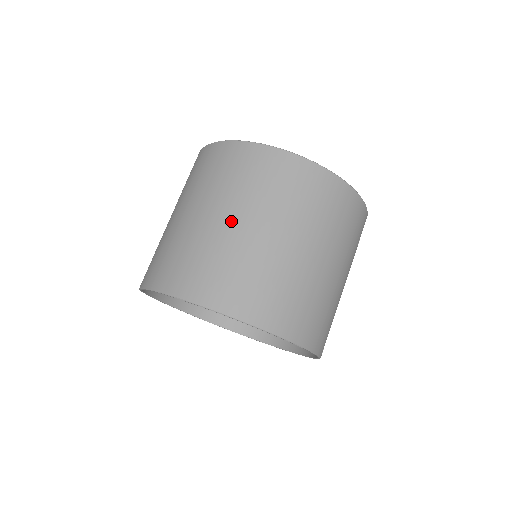
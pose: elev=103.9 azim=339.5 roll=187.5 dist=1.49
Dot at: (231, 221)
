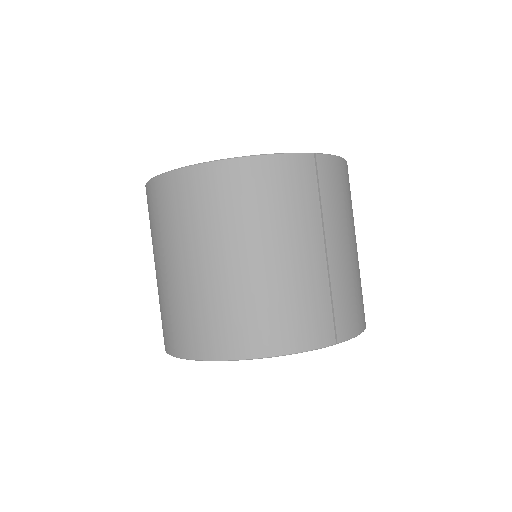
Dot at: (160, 268)
